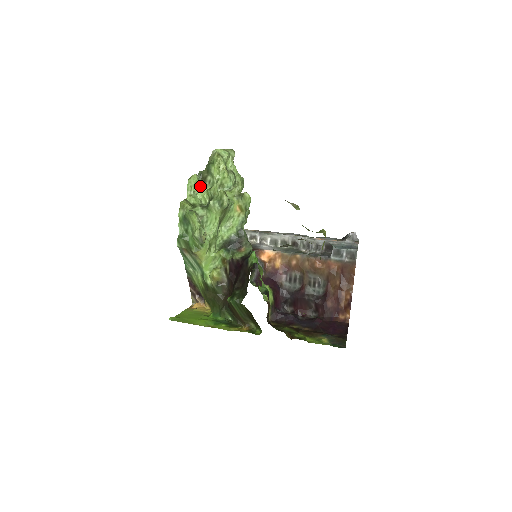
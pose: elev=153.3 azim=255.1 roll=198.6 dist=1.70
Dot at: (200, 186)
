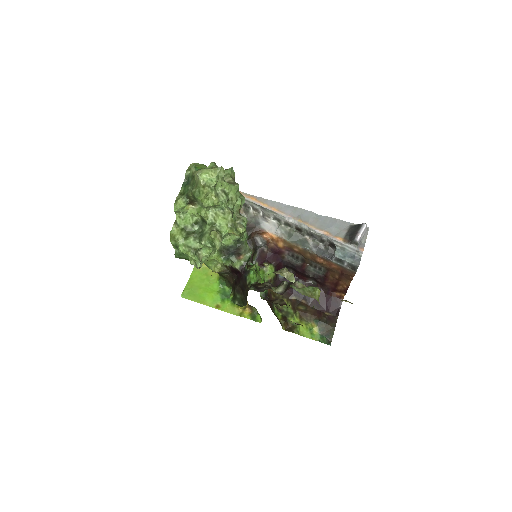
Dot at: (189, 203)
